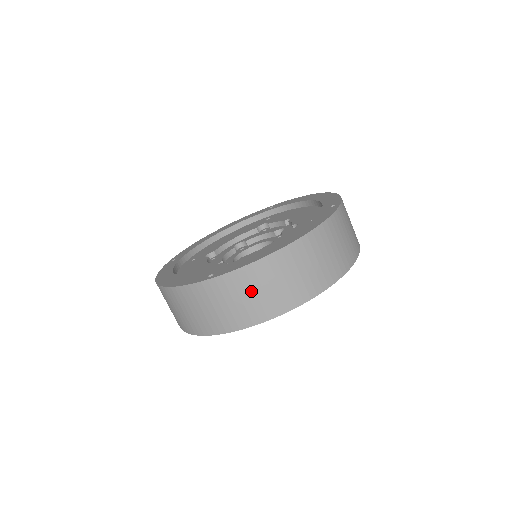
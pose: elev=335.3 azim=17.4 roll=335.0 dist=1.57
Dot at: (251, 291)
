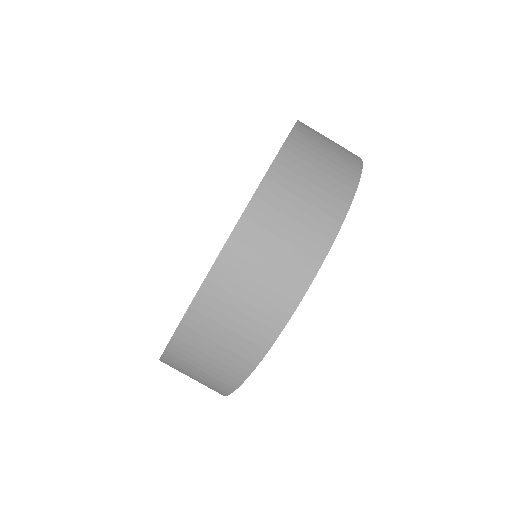
Dot at: (323, 144)
